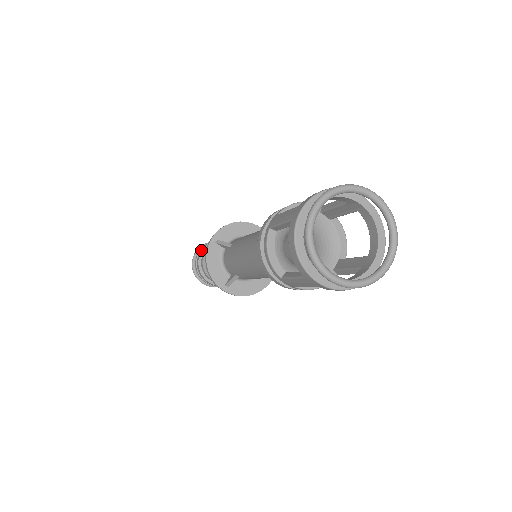
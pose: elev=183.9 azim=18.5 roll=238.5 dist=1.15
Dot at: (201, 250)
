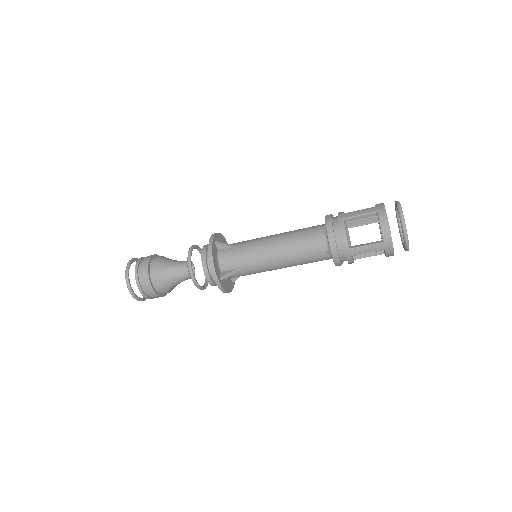
Dot at: (148, 259)
